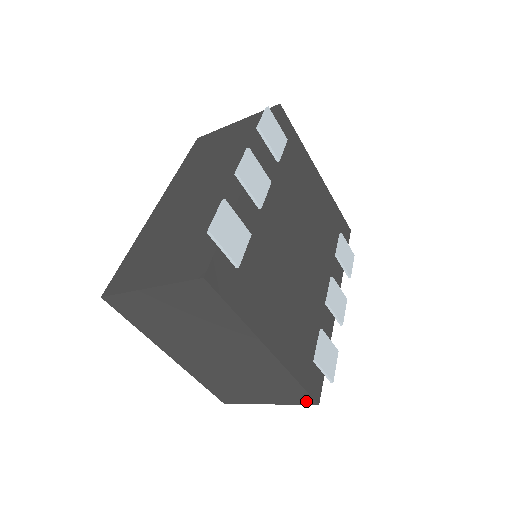
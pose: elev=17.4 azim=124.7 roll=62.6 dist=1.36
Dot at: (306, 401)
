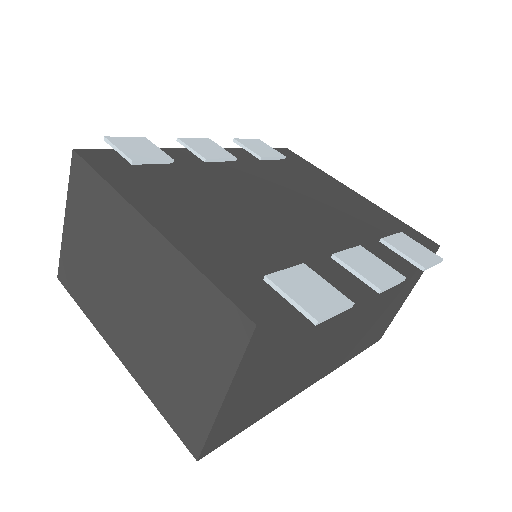
Dot at: (240, 330)
